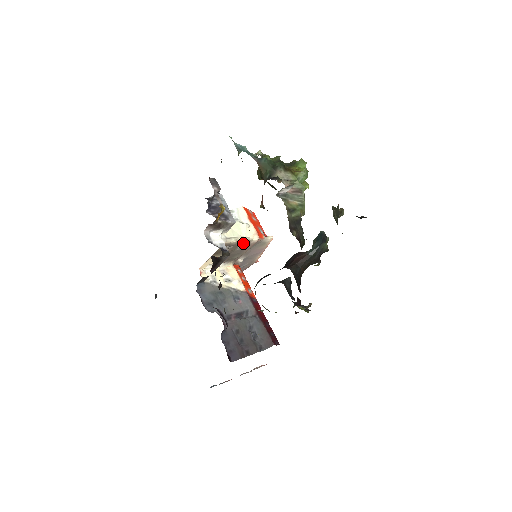
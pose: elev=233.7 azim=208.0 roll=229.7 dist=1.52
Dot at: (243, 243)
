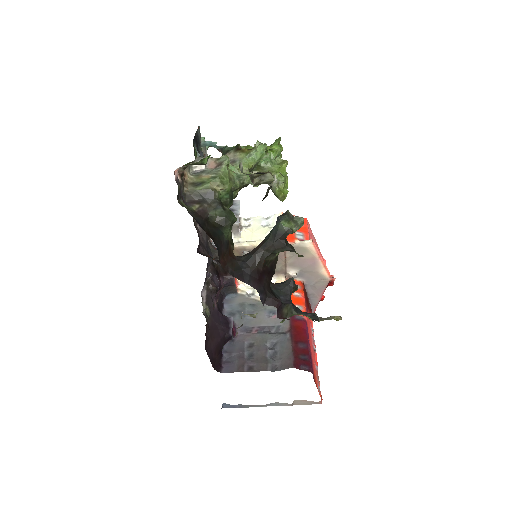
Dot at: occluded
